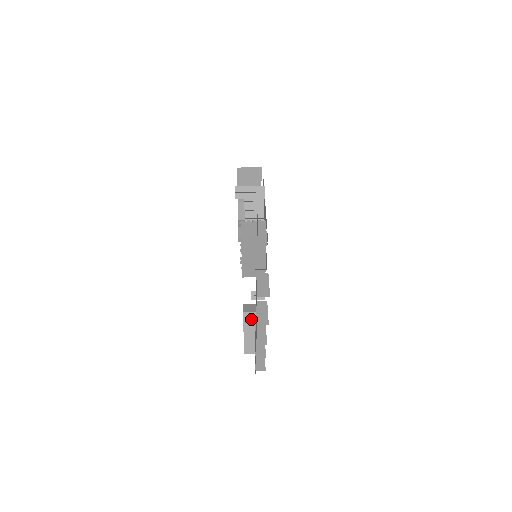
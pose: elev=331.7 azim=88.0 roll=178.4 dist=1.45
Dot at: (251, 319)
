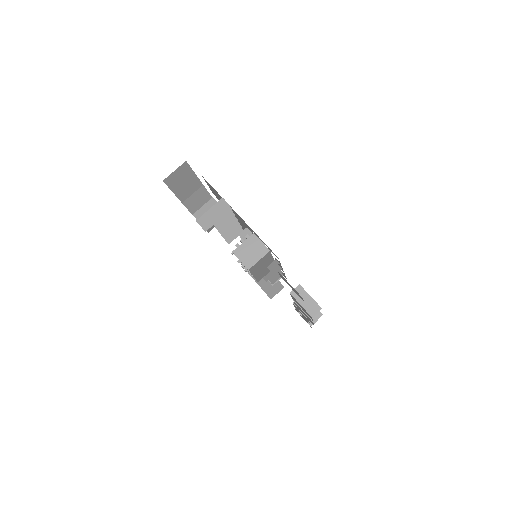
Dot at: occluded
